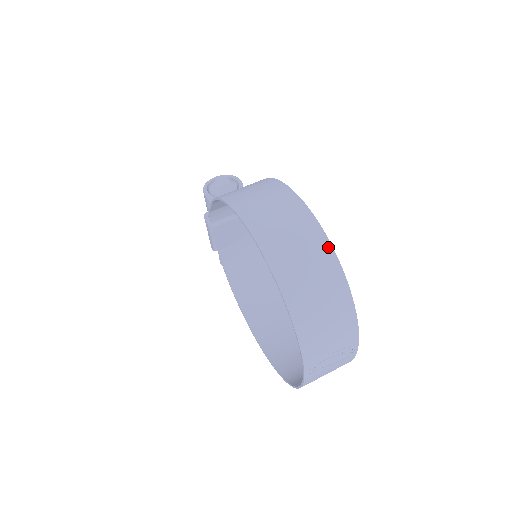
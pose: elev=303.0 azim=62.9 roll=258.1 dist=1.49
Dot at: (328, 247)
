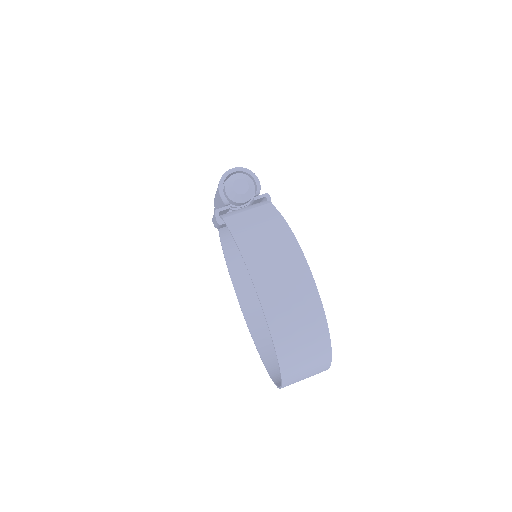
Dot at: (327, 341)
